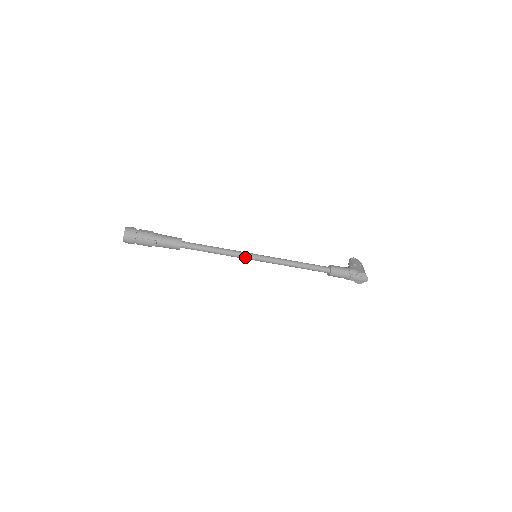
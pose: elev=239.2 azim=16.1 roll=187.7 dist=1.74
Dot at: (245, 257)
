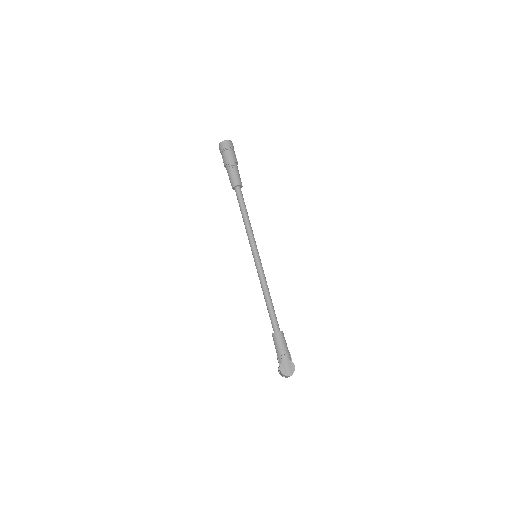
Dot at: (253, 243)
